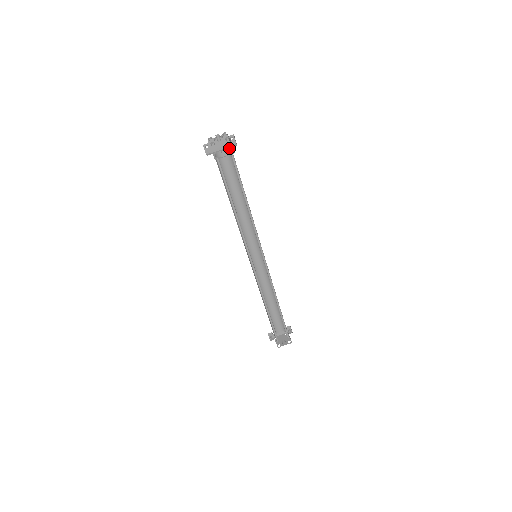
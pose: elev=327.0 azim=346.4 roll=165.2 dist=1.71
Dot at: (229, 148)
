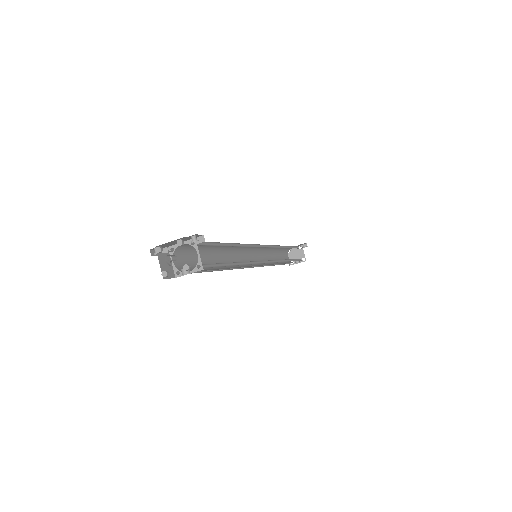
Dot at: (193, 244)
